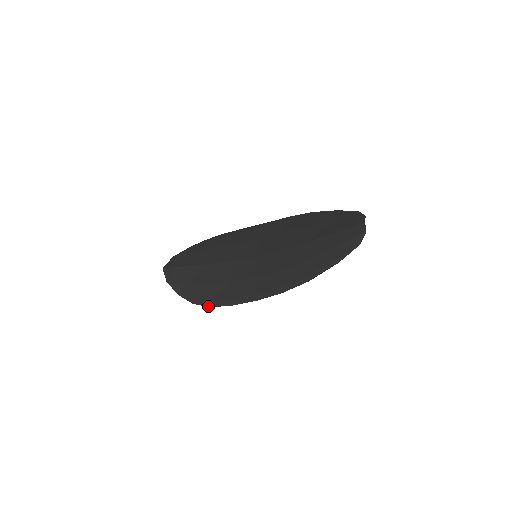
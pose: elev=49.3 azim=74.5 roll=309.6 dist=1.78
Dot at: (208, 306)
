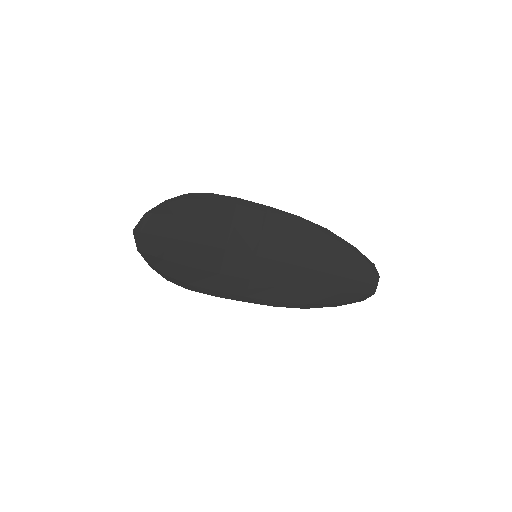
Dot at: (186, 288)
